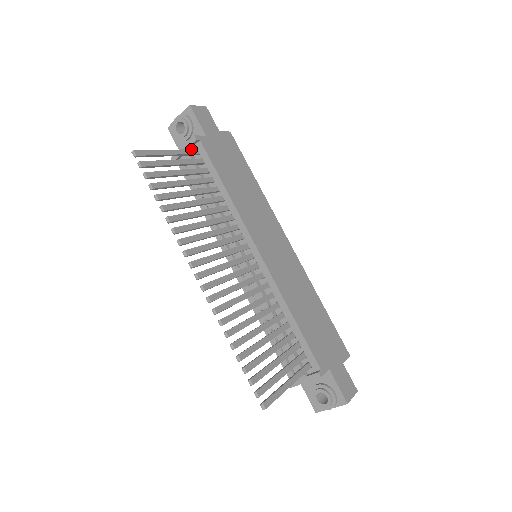
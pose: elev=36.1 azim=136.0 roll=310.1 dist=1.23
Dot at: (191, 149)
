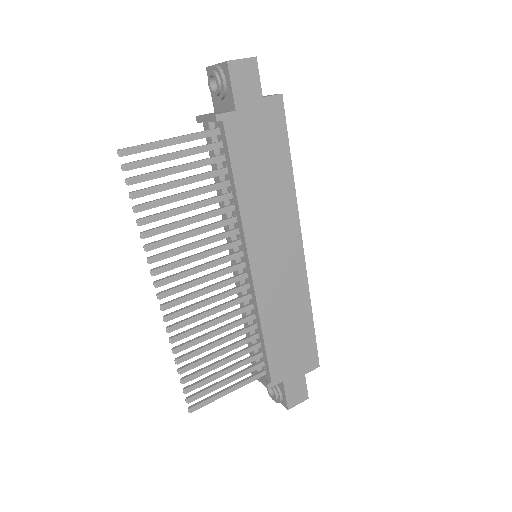
Dot at: occluded
